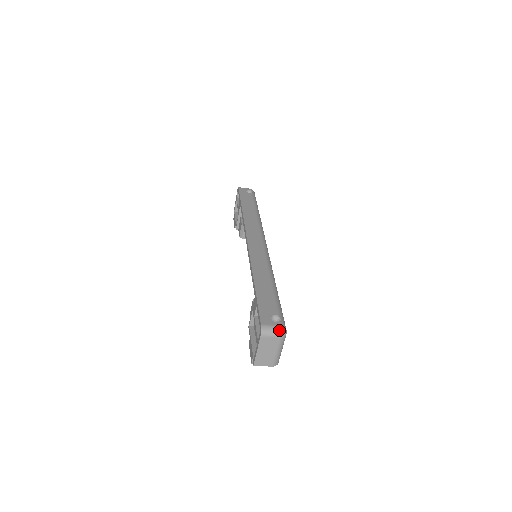
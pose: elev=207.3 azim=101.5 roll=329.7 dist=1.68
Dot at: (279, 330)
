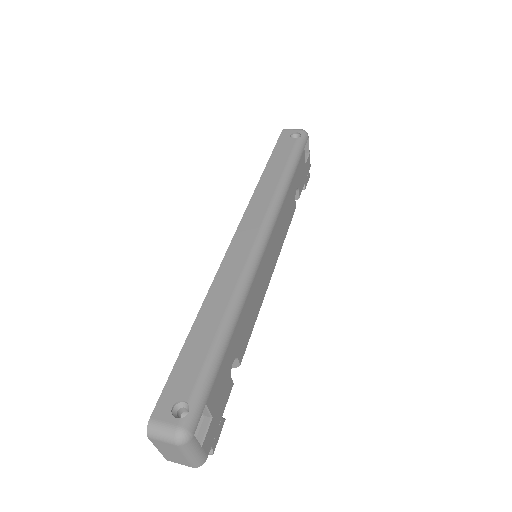
Dot at: (173, 434)
